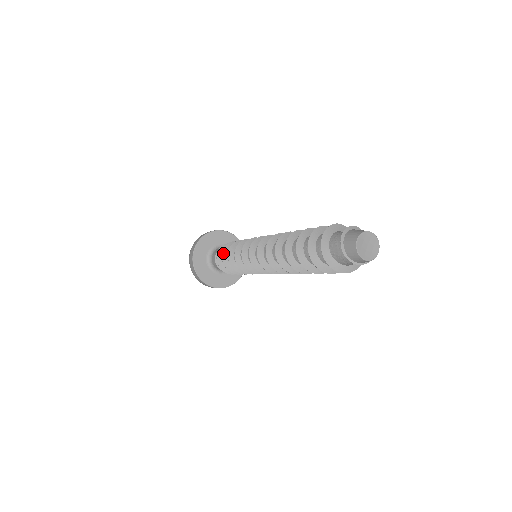
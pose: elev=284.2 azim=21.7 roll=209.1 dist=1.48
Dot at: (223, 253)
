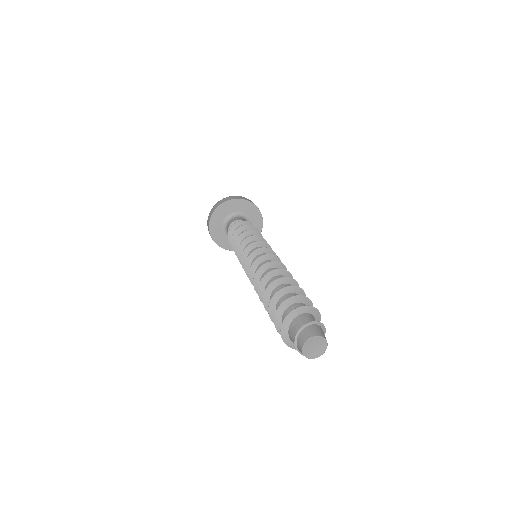
Dot at: (243, 226)
